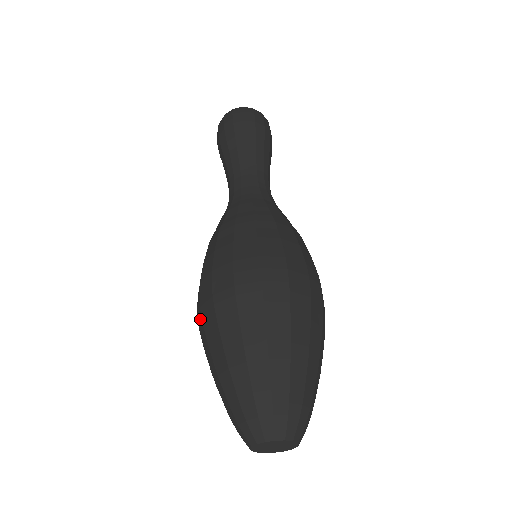
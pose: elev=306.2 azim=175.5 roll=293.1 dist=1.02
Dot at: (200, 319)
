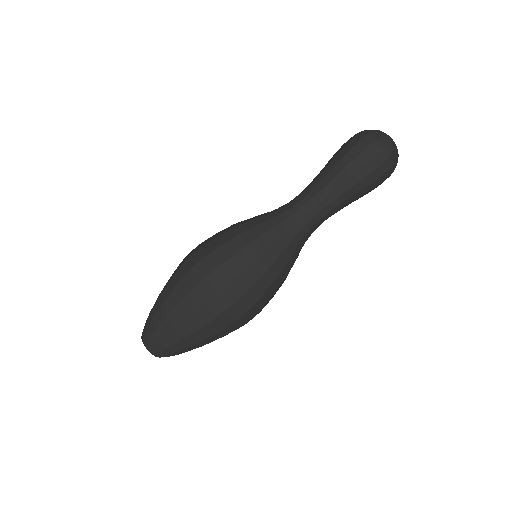
Dot at: occluded
